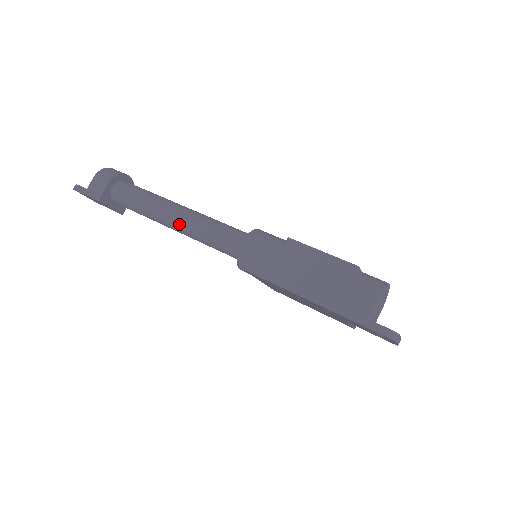
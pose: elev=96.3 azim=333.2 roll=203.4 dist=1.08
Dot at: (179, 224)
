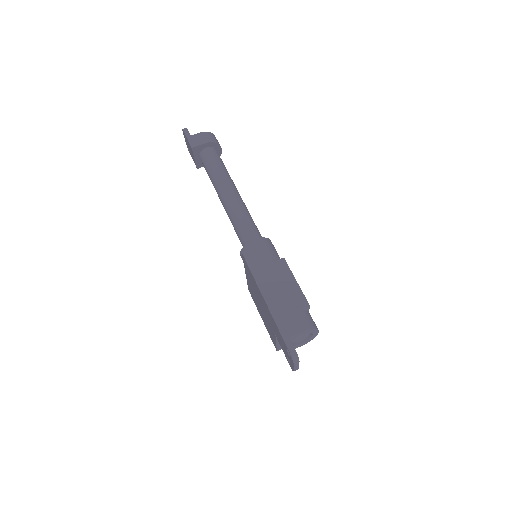
Dot at: (227, 200)
